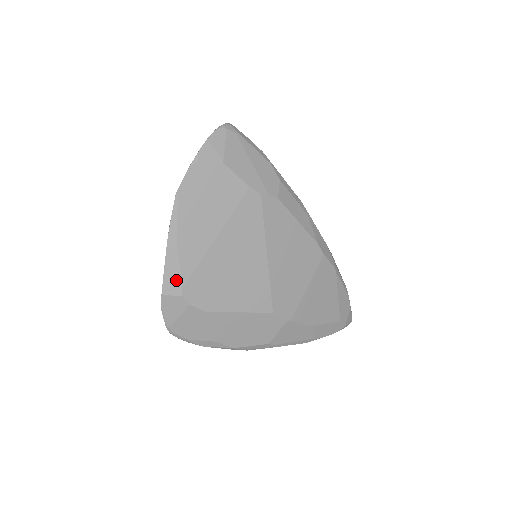
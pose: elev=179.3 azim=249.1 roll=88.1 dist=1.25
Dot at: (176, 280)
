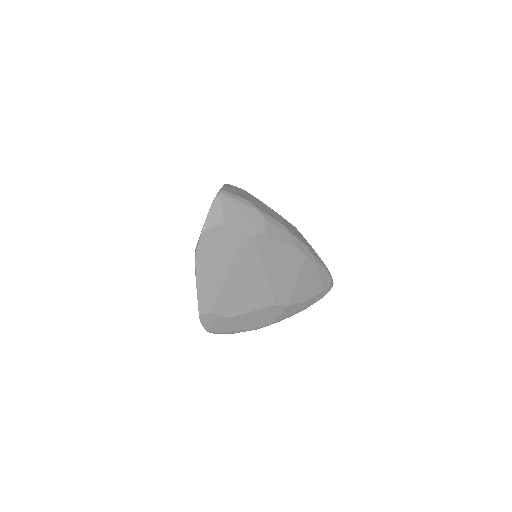
Dot at: (207, 304)
